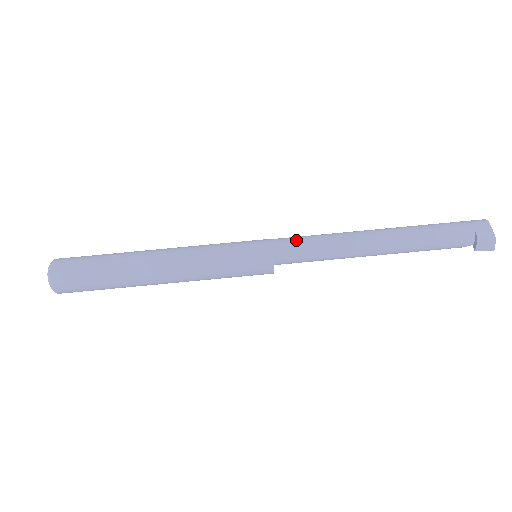
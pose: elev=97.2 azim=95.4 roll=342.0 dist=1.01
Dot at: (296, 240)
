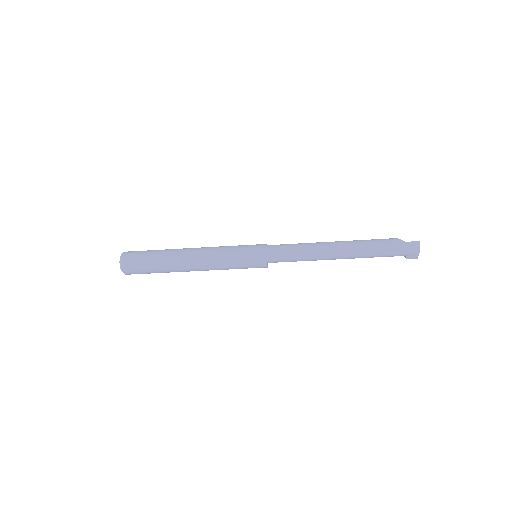
Dot at: (284, 259)
